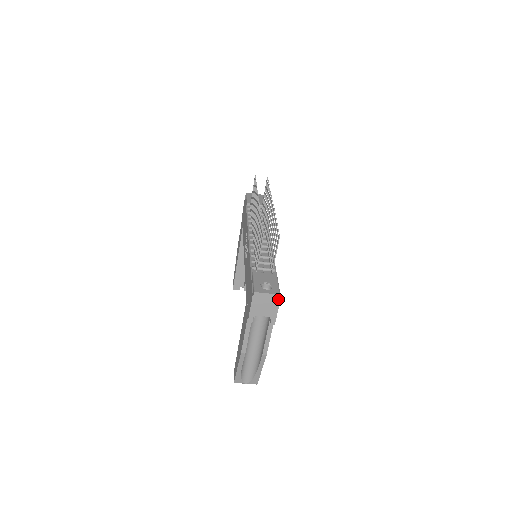
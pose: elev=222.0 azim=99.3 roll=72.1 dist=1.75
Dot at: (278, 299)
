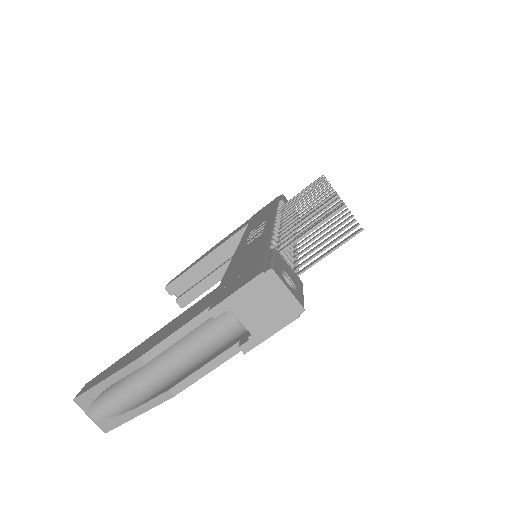
Dot at: (294, 314)
